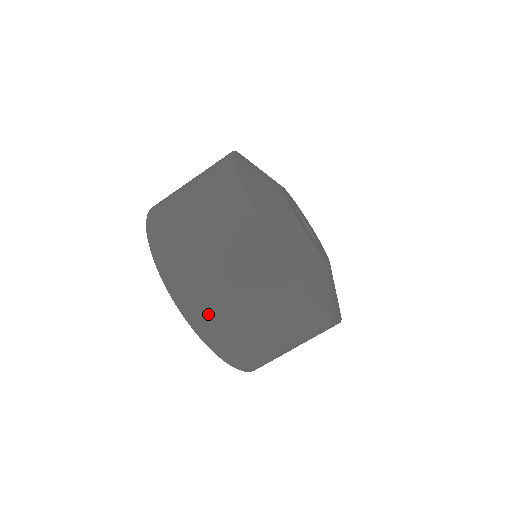
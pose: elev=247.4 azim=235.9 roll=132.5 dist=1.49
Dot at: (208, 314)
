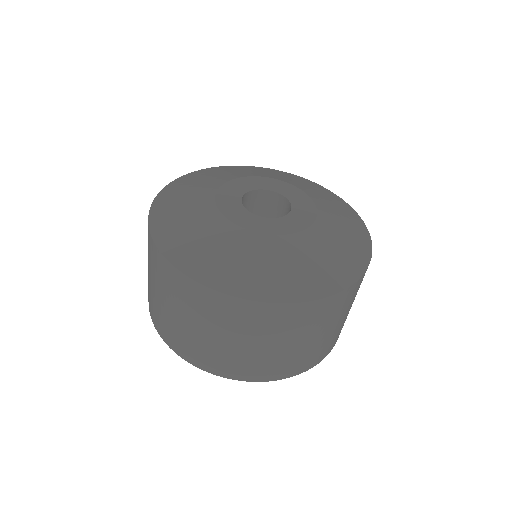
Dot at: (273, 368)
